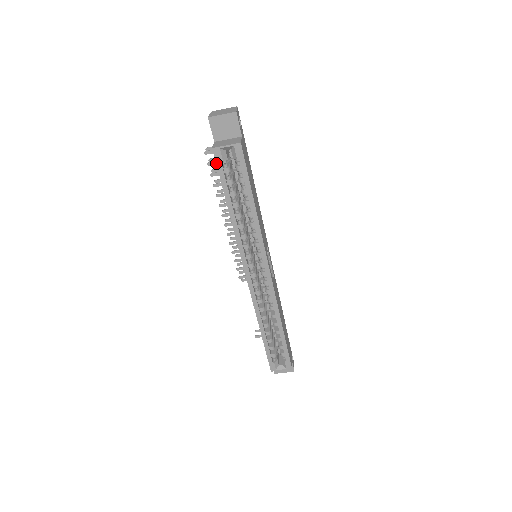
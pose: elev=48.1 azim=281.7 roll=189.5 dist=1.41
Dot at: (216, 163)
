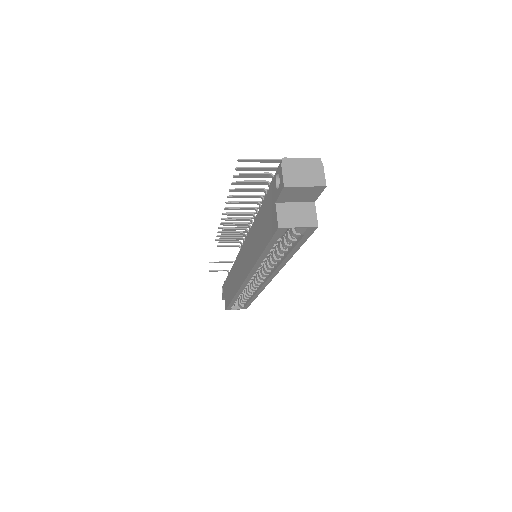
Dot at: (273, 235)
